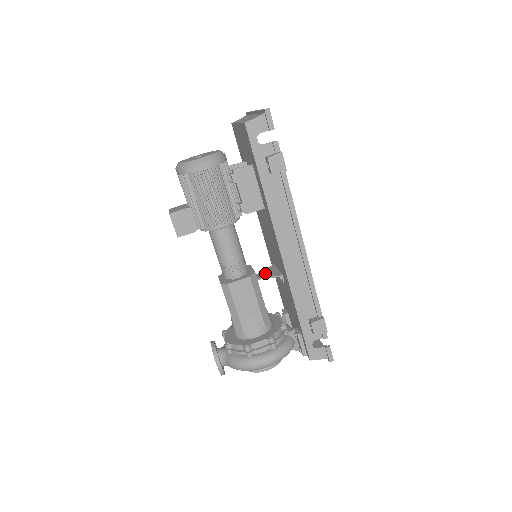
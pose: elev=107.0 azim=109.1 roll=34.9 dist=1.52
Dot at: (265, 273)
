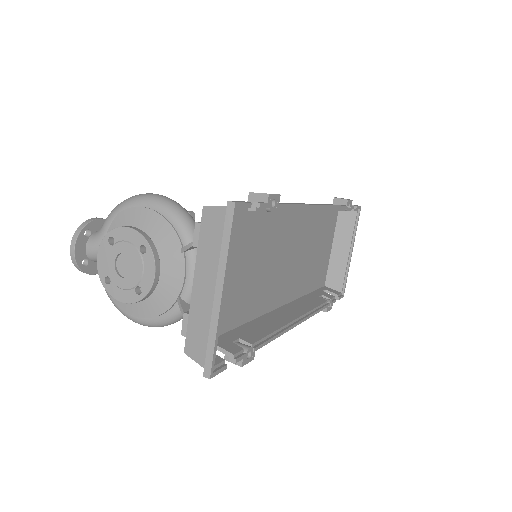
Dot at: occluded
